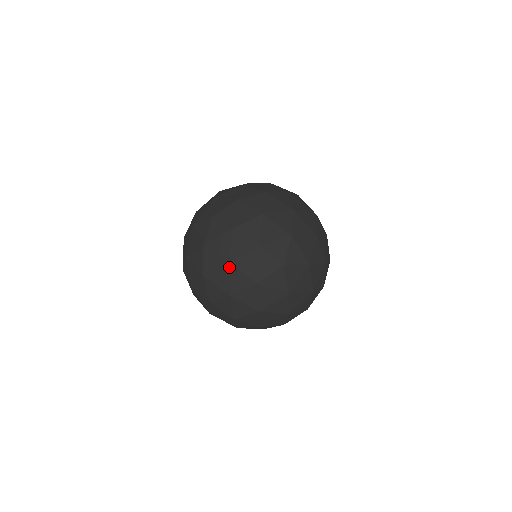
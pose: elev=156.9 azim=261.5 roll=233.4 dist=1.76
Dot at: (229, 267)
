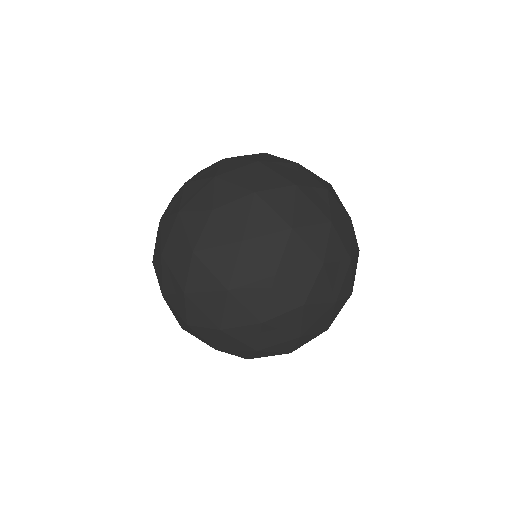
Dot at: (182, 187)
